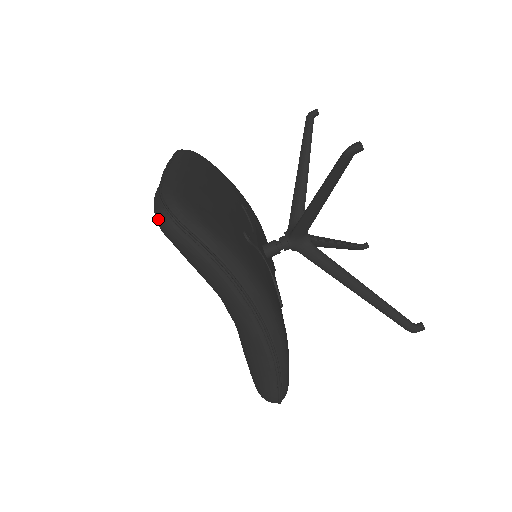
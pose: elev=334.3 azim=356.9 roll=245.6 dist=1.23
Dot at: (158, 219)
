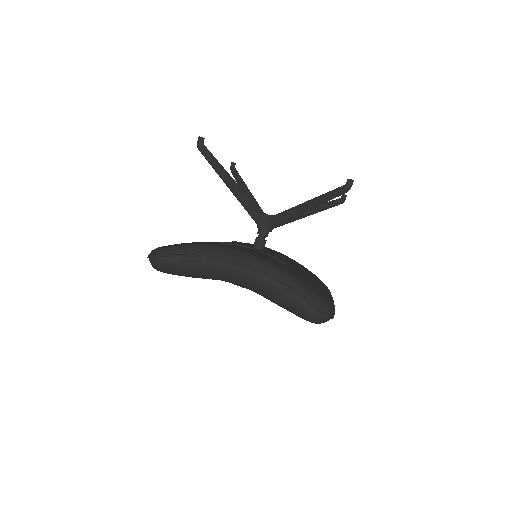
Dot at: (152, 266)
